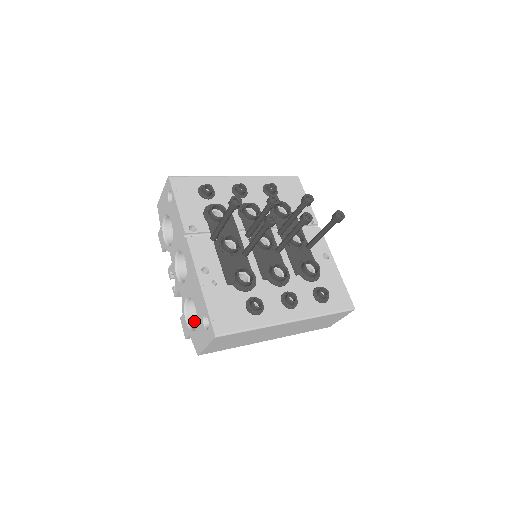
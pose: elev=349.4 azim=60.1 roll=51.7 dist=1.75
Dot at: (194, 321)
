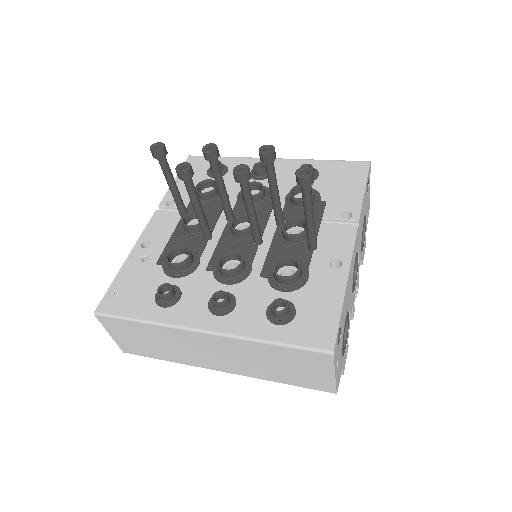
Dot at: occluded
